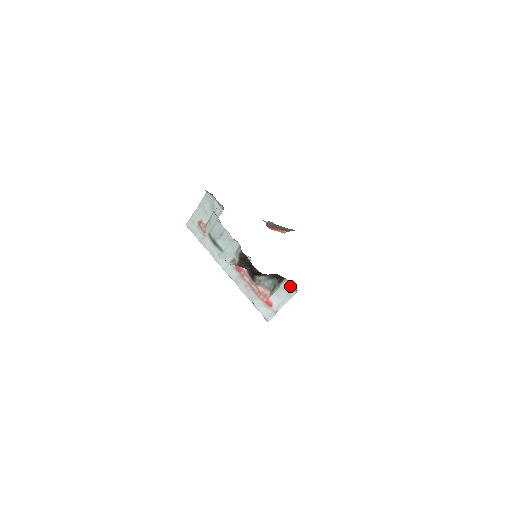
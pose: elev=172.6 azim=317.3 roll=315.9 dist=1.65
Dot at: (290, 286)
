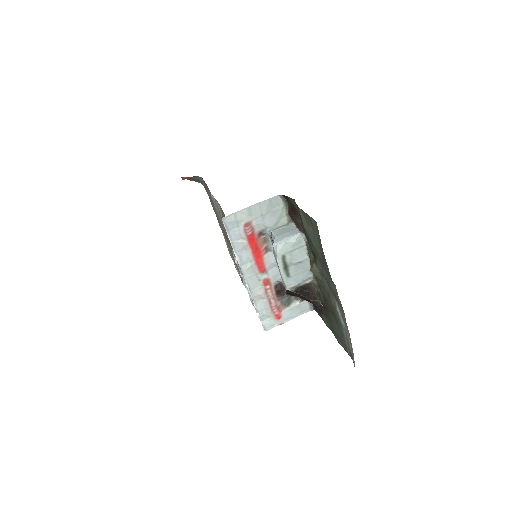
Dot at: (309, 305)
